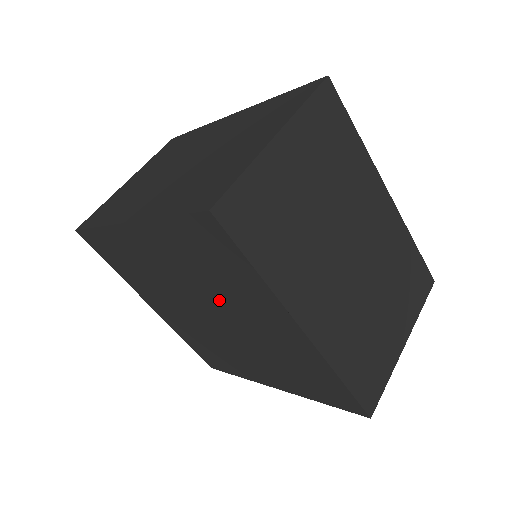
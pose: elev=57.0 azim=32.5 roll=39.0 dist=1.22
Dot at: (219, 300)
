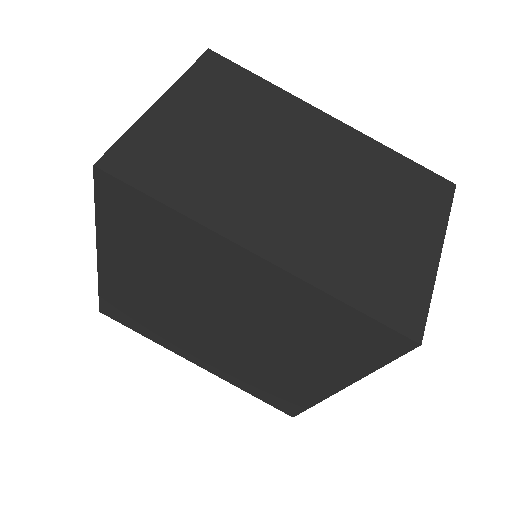
Dot at: (199, 288)
